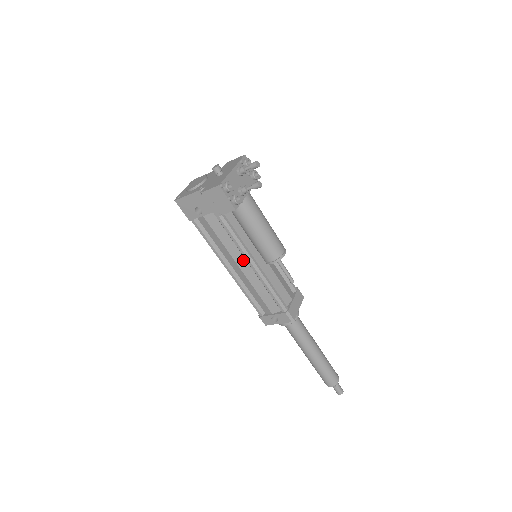
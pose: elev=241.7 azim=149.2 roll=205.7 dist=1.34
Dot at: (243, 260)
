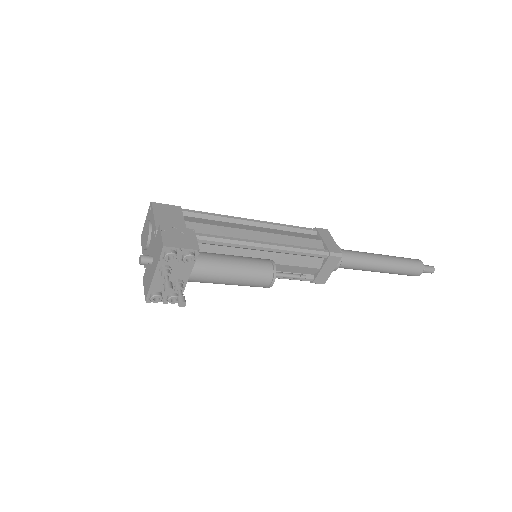
Dot at: occluded
